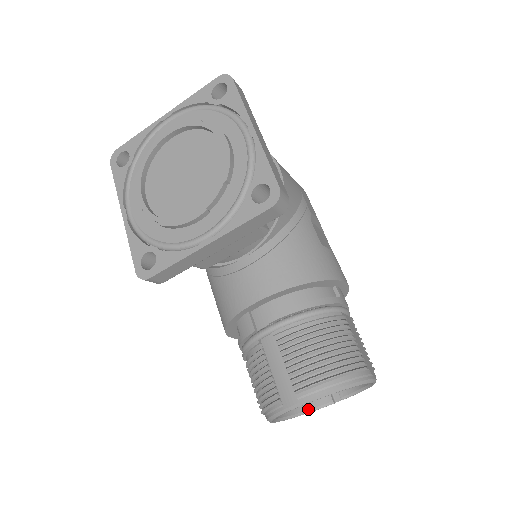
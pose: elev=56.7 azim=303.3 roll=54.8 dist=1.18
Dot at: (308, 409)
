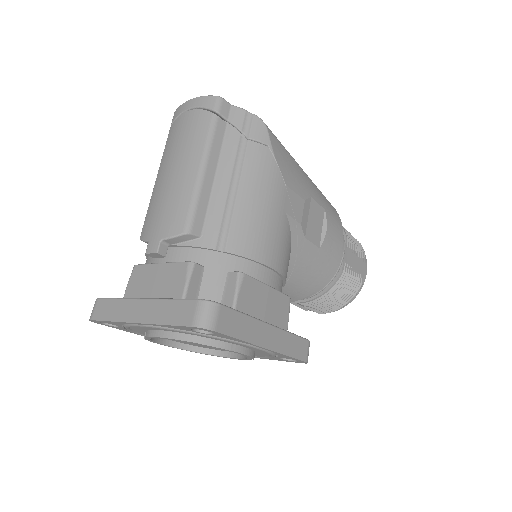
Dot at: occluded
